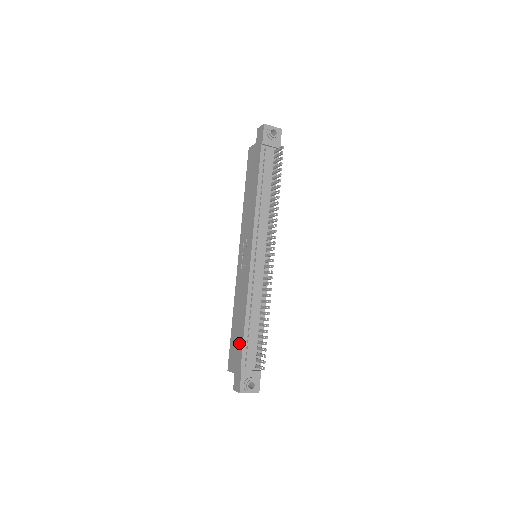
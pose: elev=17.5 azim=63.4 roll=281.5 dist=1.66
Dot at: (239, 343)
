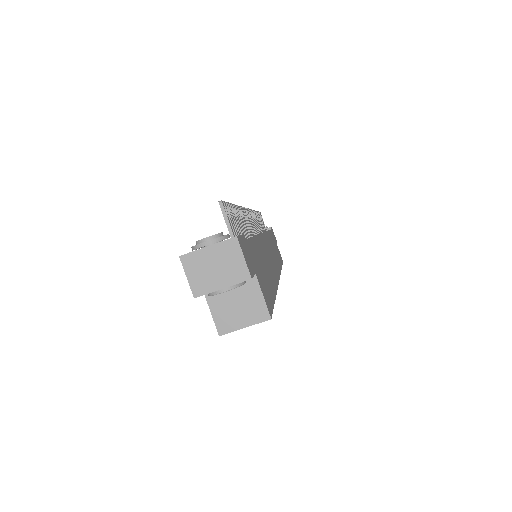
Dot at: occluded
